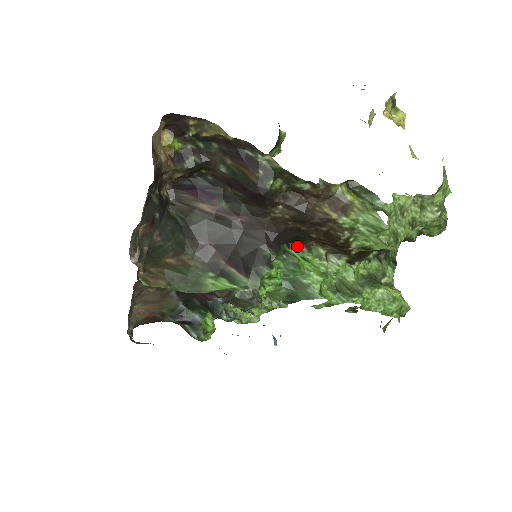
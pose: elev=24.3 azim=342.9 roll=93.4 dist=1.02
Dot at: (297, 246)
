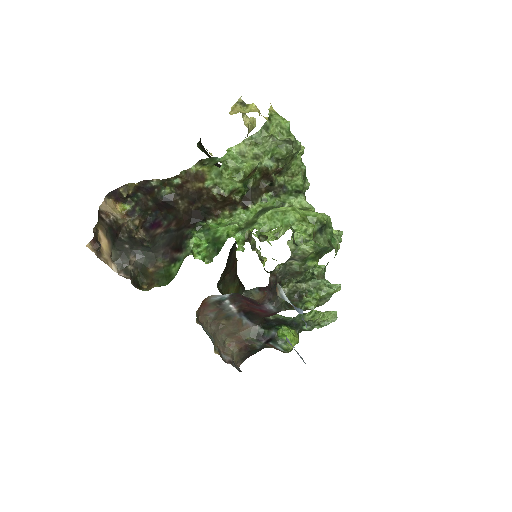
Dot at: (212, 220)
